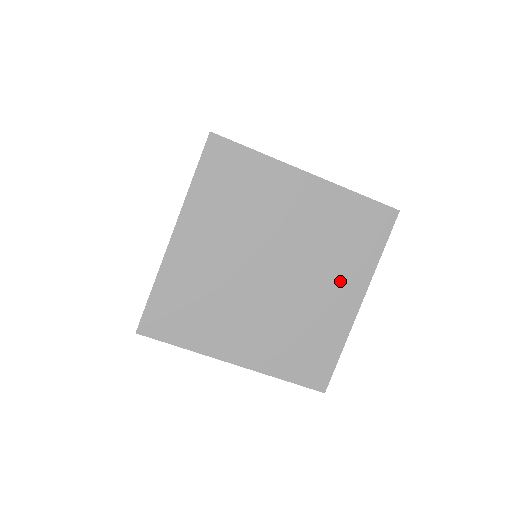
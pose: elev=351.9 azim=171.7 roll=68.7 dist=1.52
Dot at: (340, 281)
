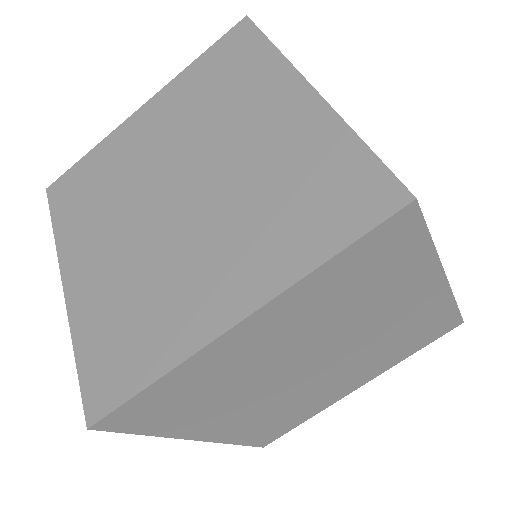
Dot at: (237, 262)
